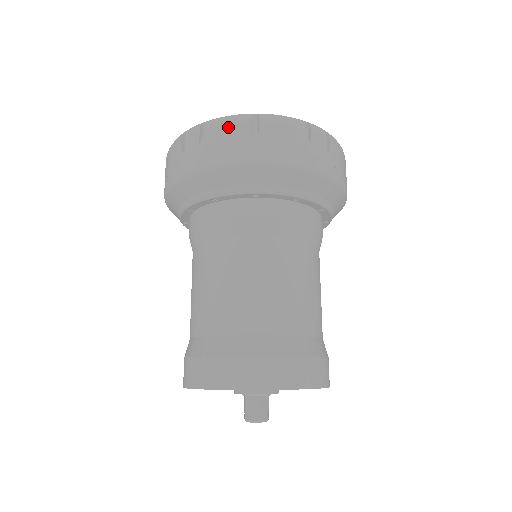
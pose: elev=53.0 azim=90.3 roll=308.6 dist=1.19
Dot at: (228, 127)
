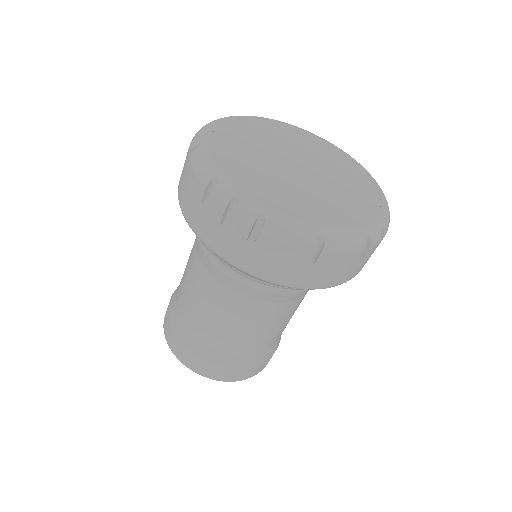
Dot at: (286, 248)
